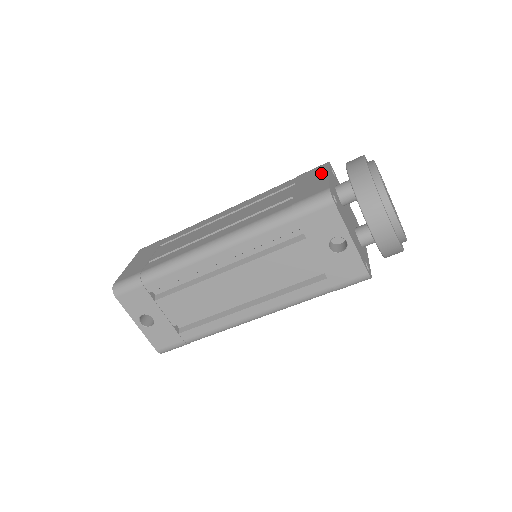
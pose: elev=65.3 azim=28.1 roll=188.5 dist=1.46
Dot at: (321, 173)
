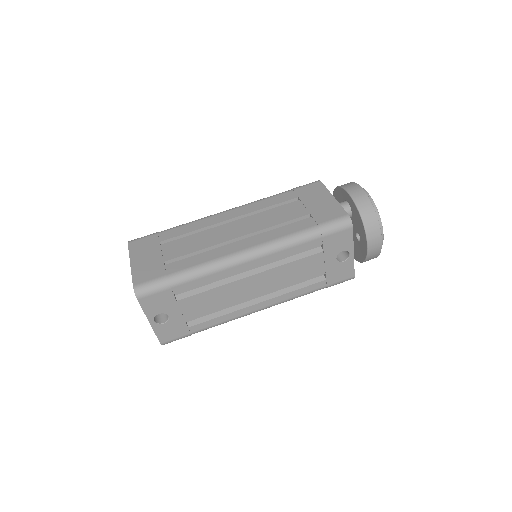
Dot at: (324, 193)
